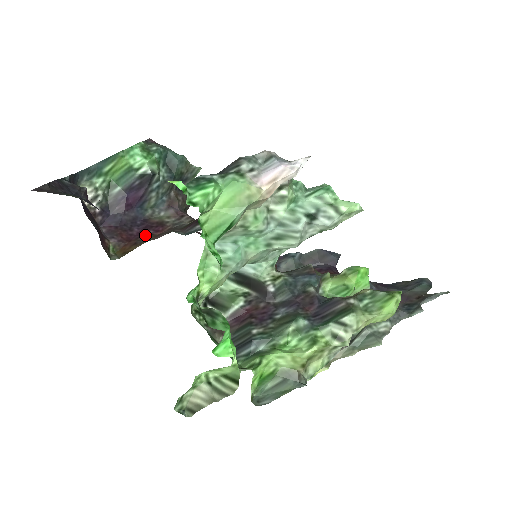
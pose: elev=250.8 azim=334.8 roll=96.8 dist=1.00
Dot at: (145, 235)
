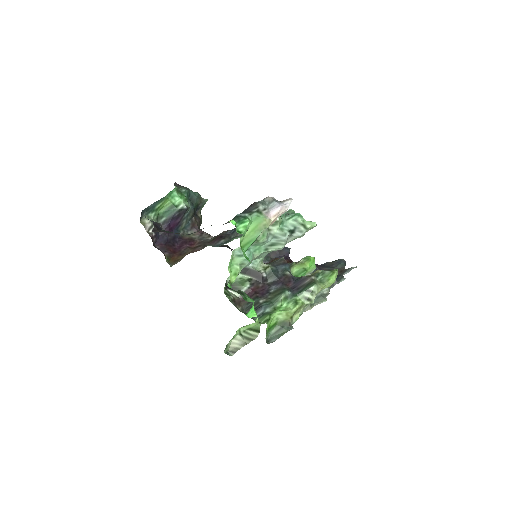
Dot at: (185, 248)
